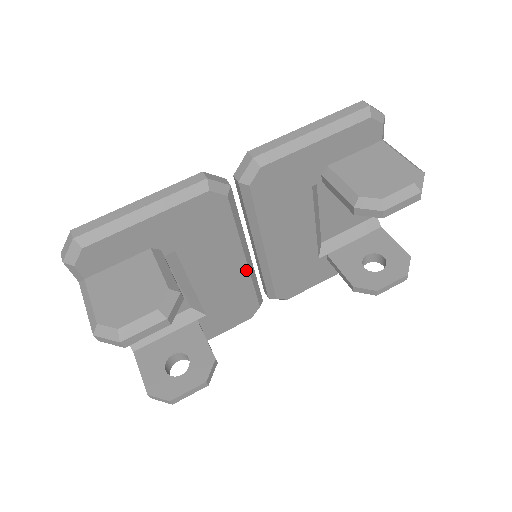
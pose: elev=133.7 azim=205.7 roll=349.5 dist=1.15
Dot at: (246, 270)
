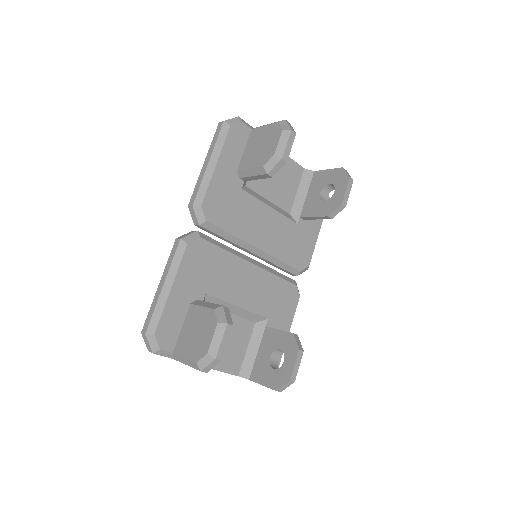
Dot at: (260, 270)
